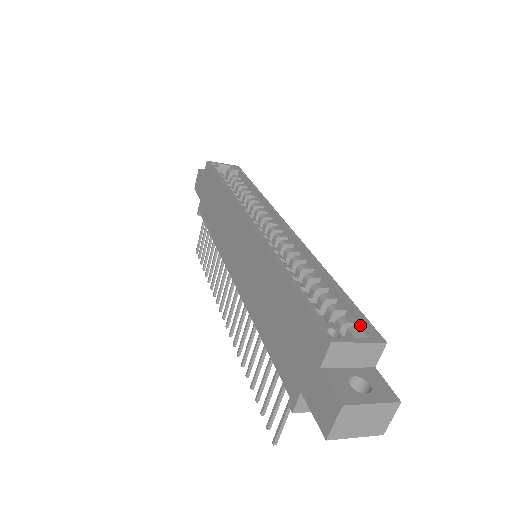
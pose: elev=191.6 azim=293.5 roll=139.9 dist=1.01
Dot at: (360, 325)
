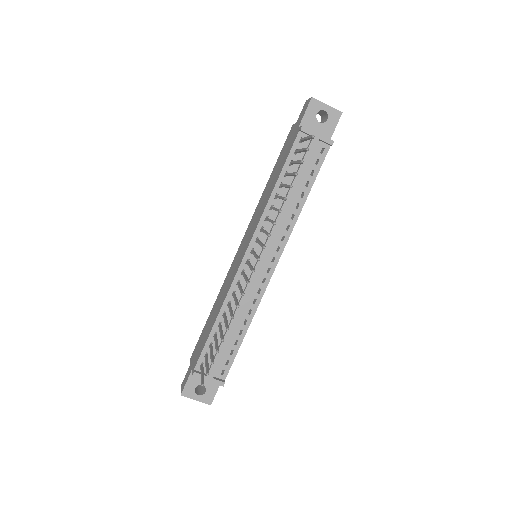
Dot at: occluded
